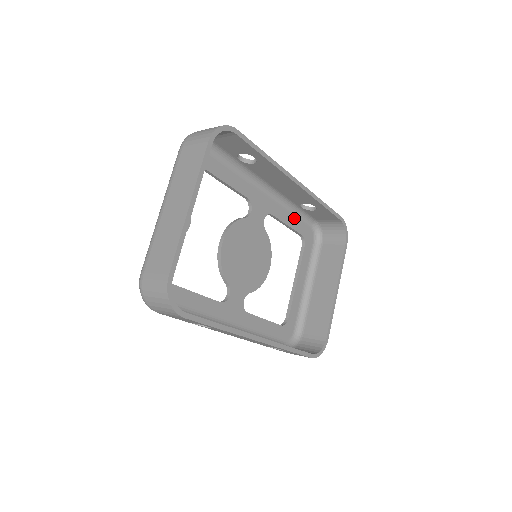
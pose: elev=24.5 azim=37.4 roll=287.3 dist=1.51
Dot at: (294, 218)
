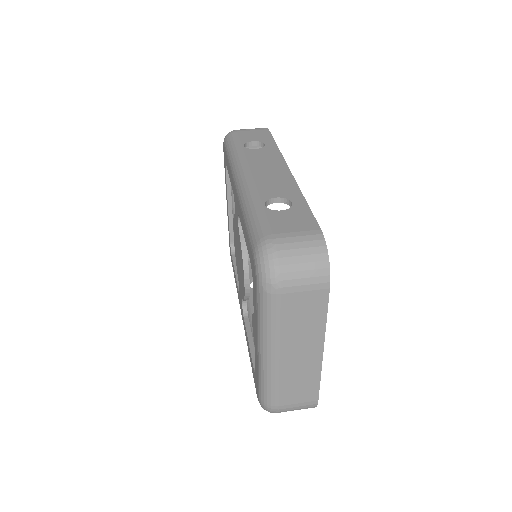
Dot at: occluded
